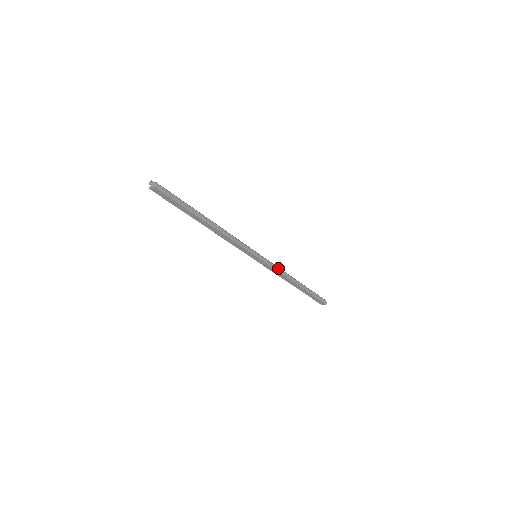
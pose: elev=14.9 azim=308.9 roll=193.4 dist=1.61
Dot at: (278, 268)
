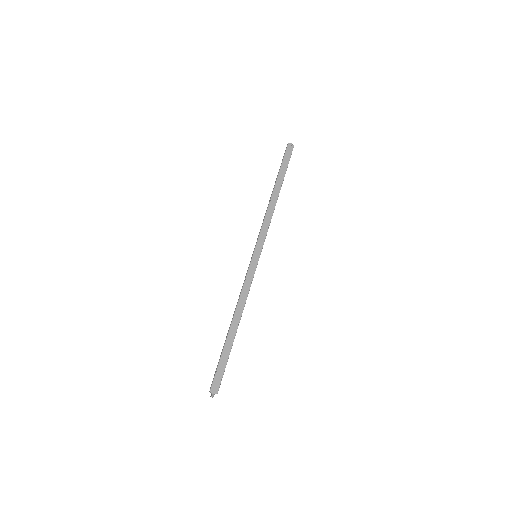
Dot at: (249, 288)
